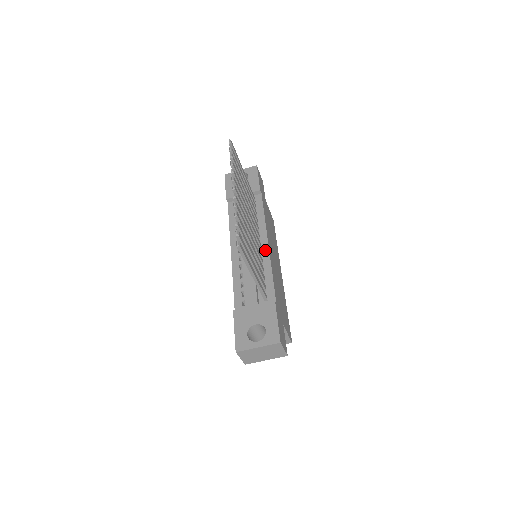
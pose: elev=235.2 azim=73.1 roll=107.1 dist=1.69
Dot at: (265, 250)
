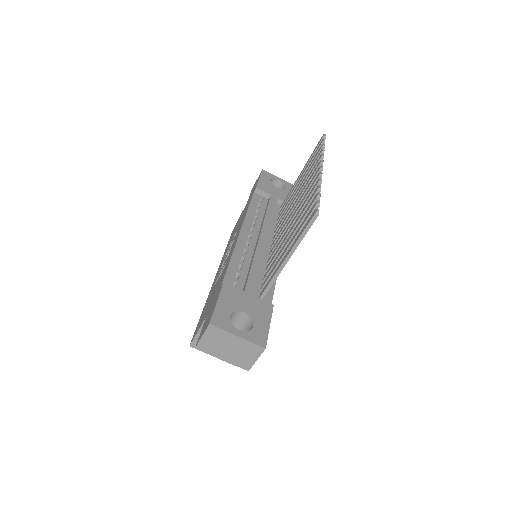
Dot at: occluded
